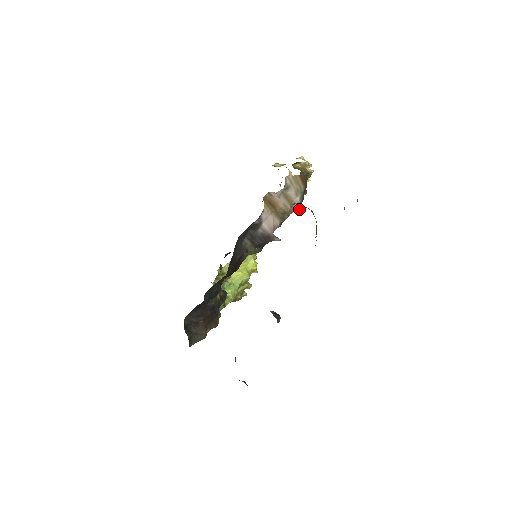
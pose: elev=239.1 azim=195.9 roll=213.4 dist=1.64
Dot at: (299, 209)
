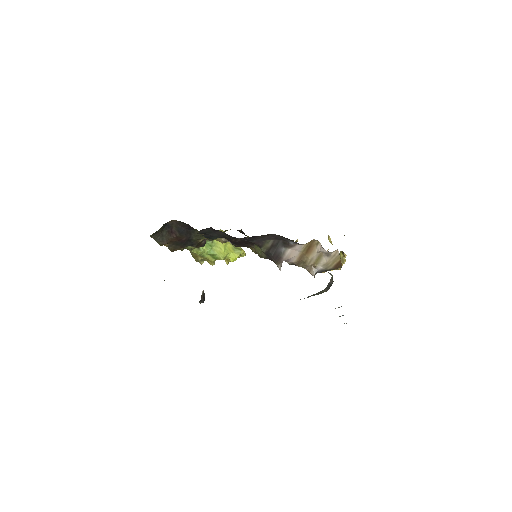
Dot at: (312, 273)
